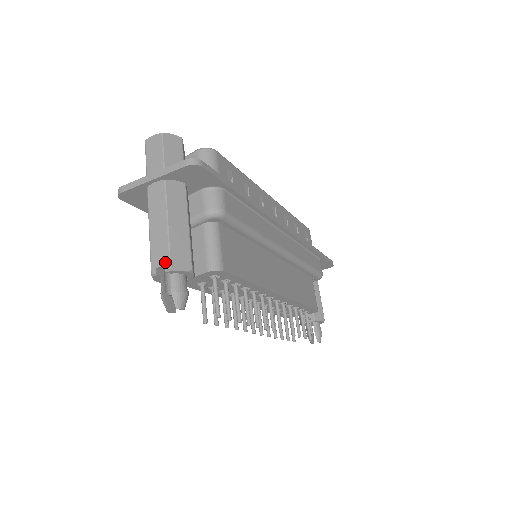
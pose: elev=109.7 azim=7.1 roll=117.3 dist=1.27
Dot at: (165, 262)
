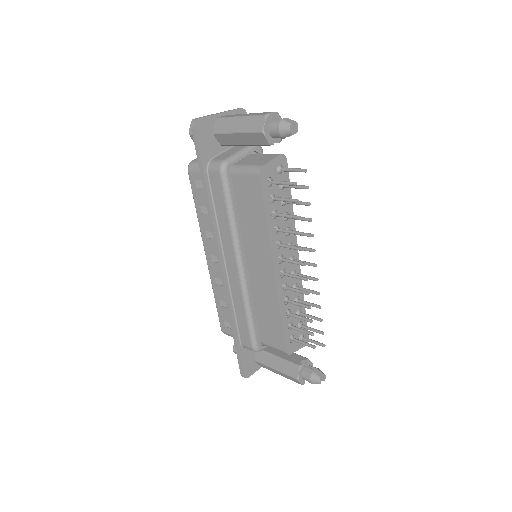
Dot at: (270, 112)
